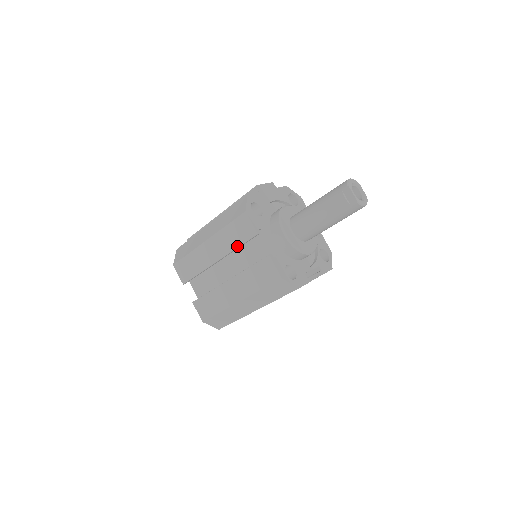
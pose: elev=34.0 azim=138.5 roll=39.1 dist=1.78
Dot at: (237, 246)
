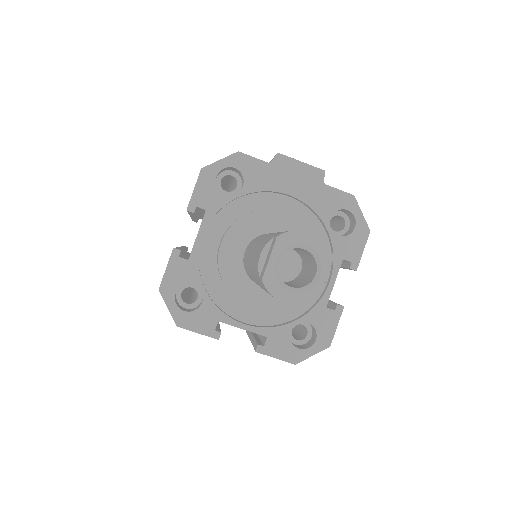
Dot at: occluded
